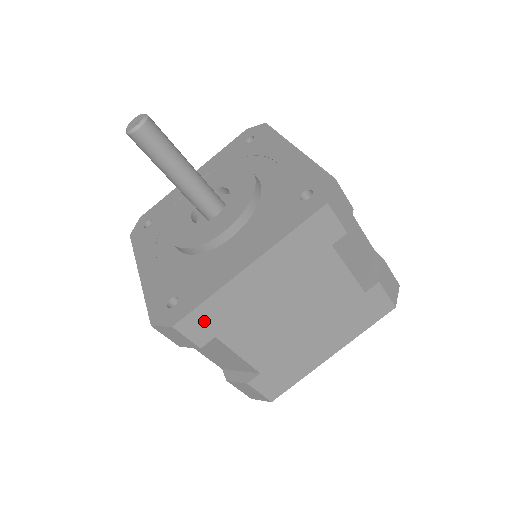
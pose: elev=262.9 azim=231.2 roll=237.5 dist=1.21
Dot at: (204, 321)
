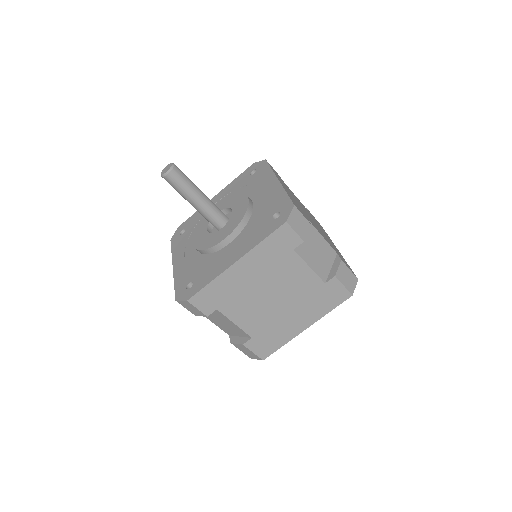
Dot at: (208, 298)
